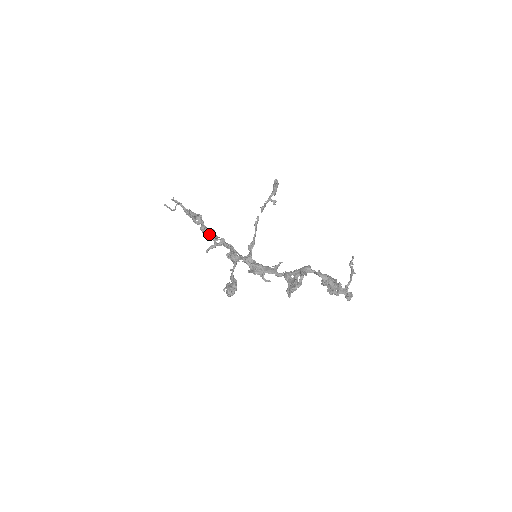
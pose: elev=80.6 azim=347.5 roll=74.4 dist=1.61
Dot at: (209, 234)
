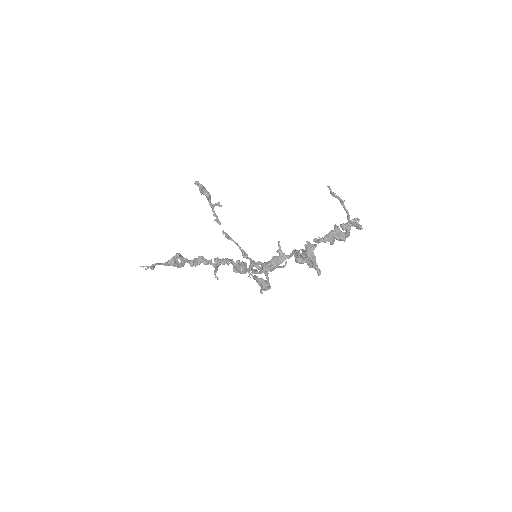
Dot at: occluded
